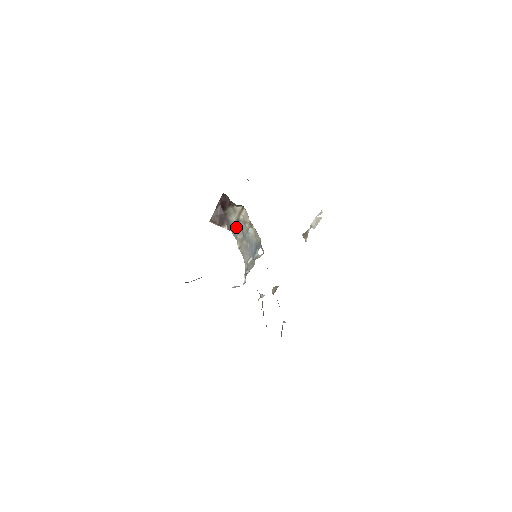
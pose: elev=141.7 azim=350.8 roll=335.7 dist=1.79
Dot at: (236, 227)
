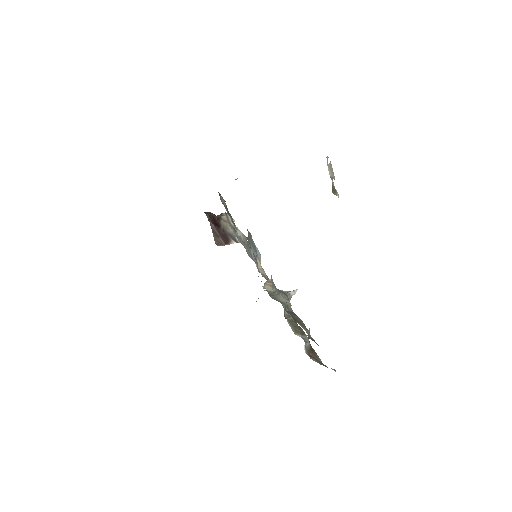
Dot at: (237, 236)
